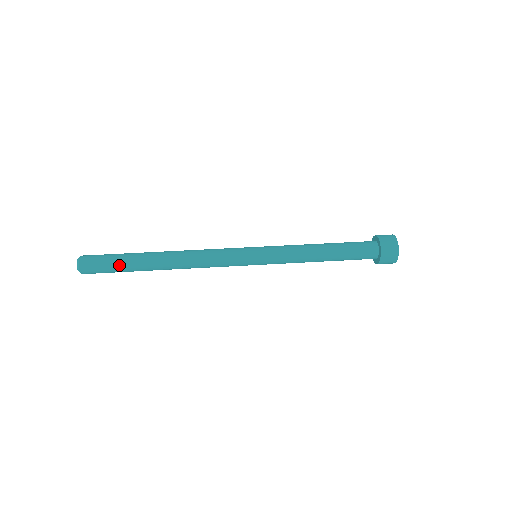
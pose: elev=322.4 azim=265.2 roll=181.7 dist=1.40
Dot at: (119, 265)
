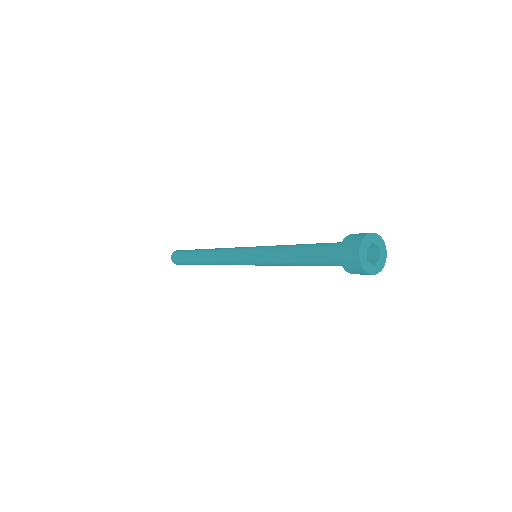
Dot at: (187, 252)
